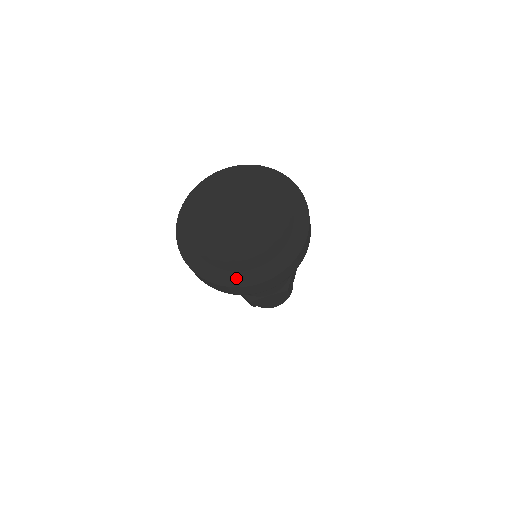
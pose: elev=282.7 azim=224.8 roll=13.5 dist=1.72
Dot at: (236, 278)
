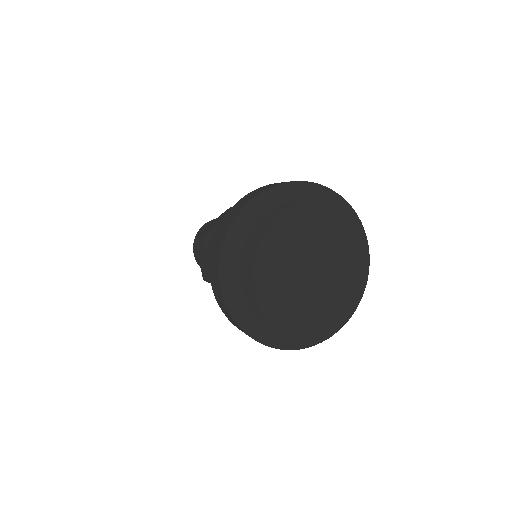
Dot at: (322, 333)
